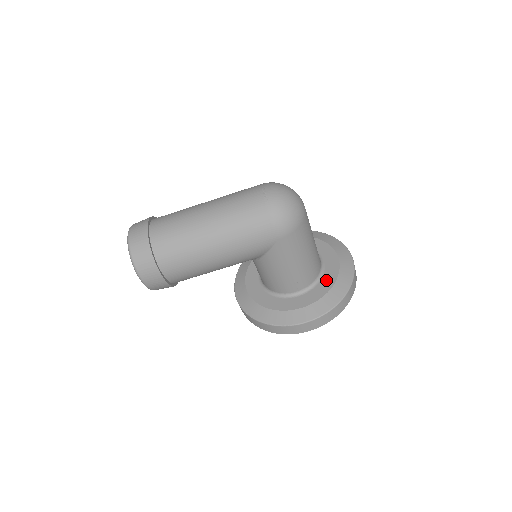
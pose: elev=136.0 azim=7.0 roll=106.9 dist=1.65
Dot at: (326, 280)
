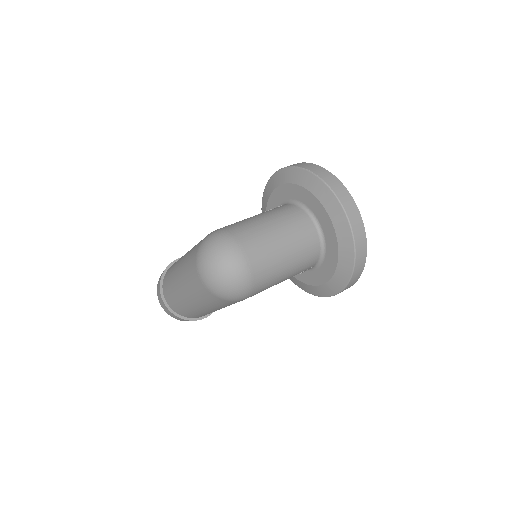
Dot at: (330, 252)
